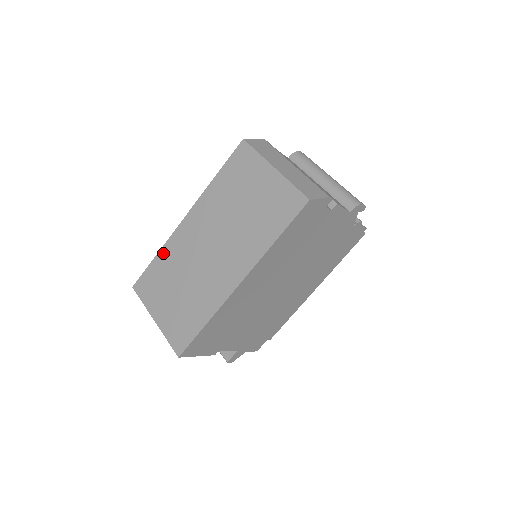
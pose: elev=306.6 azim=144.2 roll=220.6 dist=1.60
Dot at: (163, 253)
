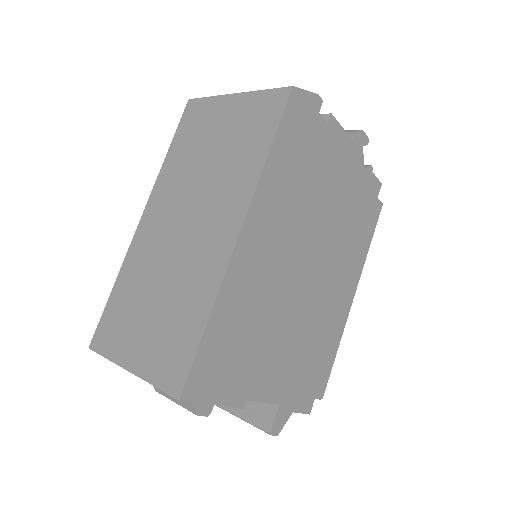
Dot at: (122, 276)
